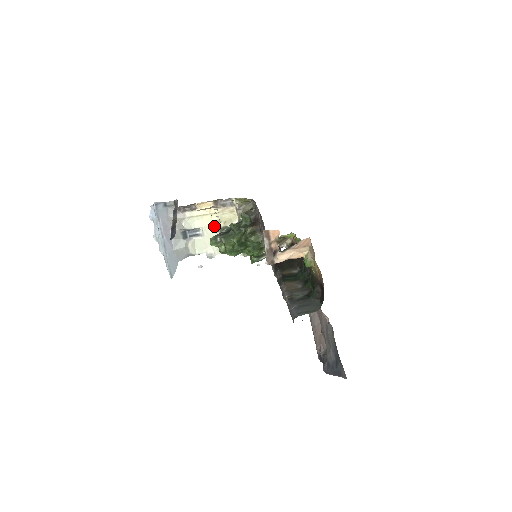
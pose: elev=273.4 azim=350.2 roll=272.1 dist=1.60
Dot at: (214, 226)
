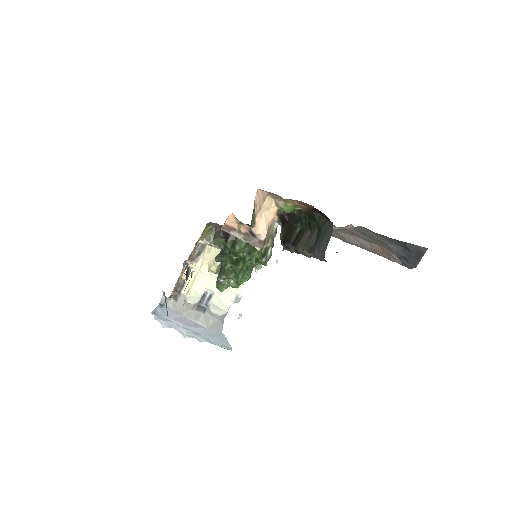
Dot at: (212, 276)
